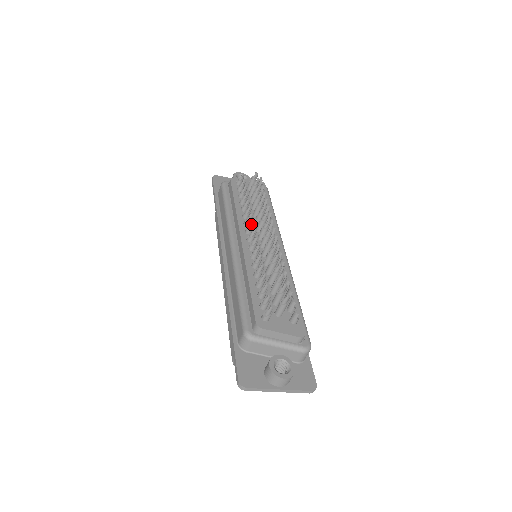
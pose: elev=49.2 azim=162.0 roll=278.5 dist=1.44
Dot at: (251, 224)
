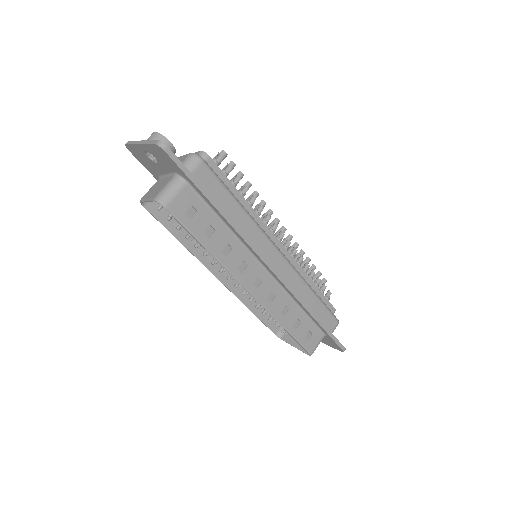
Dot at: occluded
